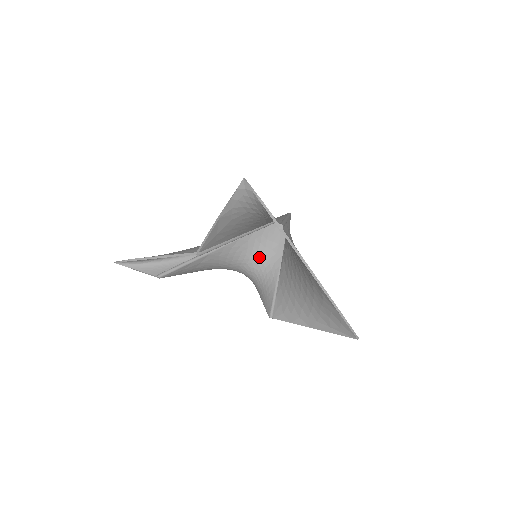
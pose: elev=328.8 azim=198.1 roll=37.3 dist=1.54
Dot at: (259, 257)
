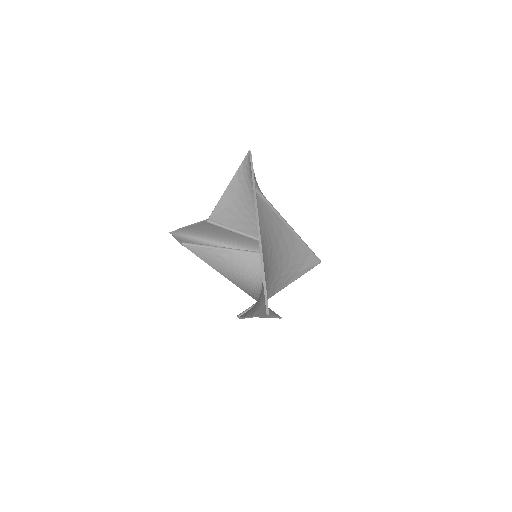
Dot at: occluded
